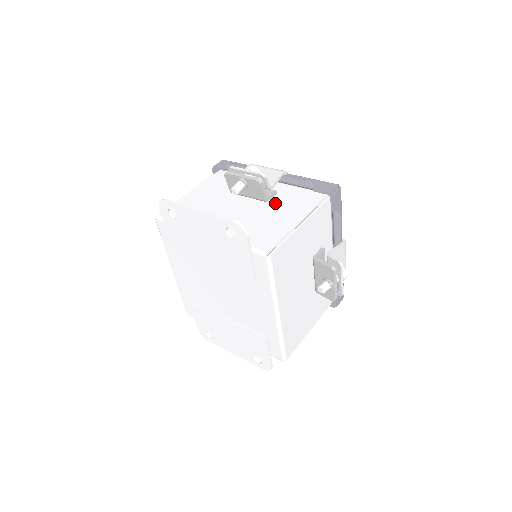
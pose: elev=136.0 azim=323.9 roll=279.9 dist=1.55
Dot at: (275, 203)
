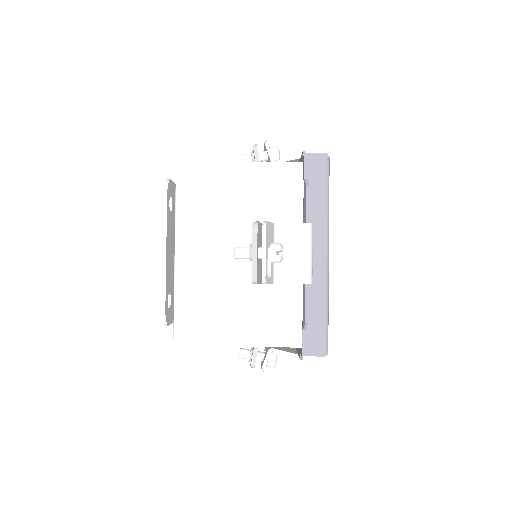
Dot at: (264, 294)
